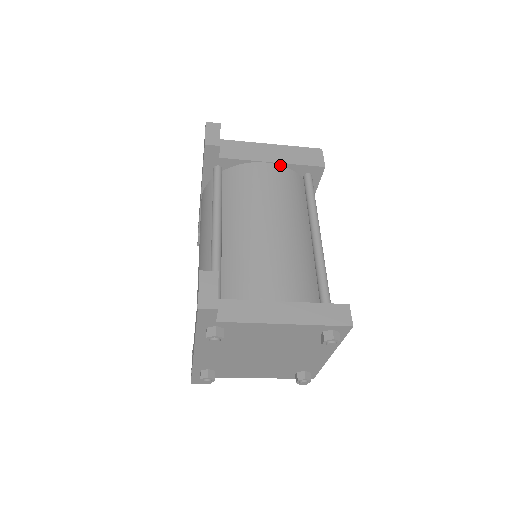
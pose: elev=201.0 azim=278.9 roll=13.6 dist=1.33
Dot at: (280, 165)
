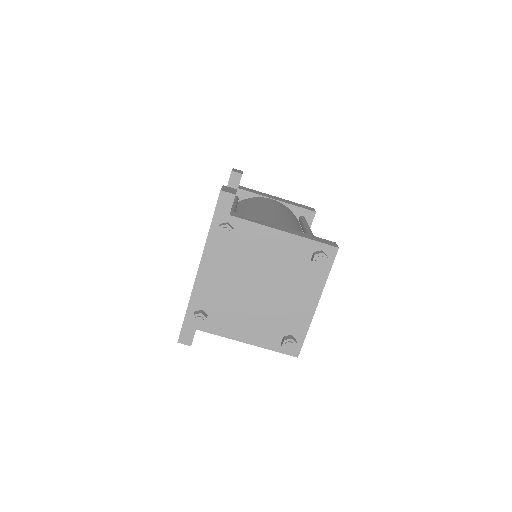
Dot at: (282, 204)
